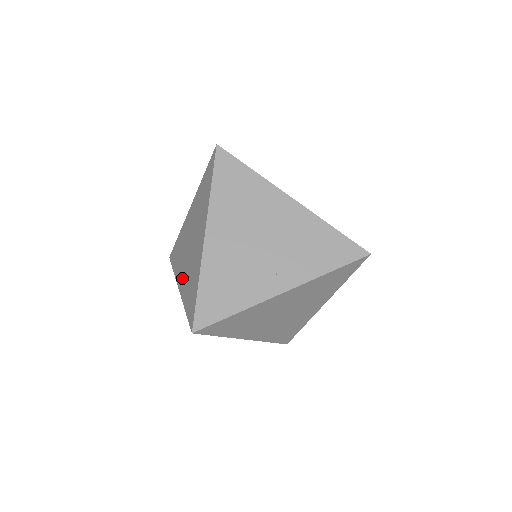
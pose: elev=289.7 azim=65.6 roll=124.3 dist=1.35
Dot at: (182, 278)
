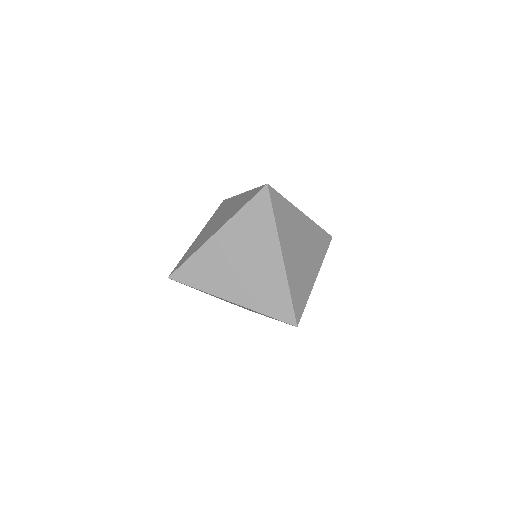
Dot at: (202, 233)
